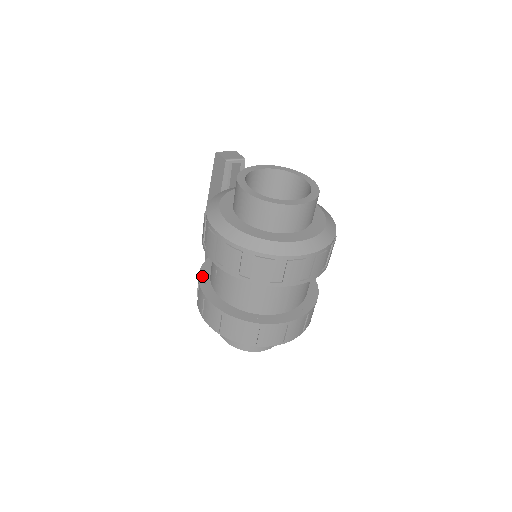
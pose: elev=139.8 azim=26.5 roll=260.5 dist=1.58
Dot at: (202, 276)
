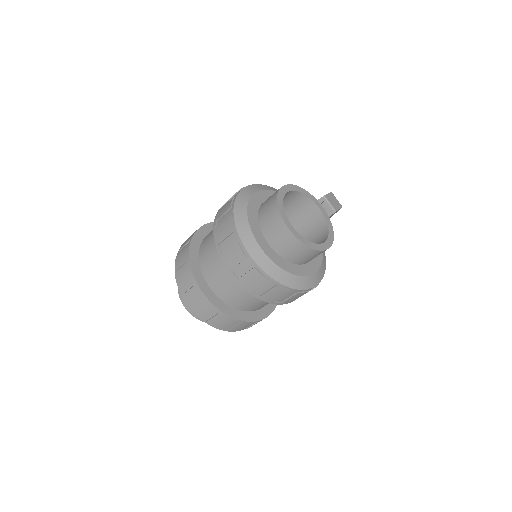
Dot at: occluded
